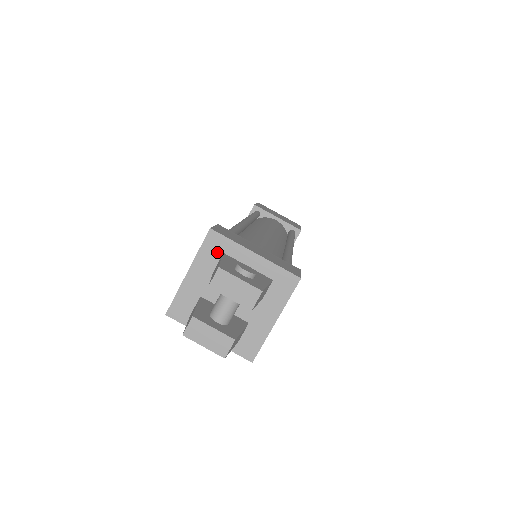
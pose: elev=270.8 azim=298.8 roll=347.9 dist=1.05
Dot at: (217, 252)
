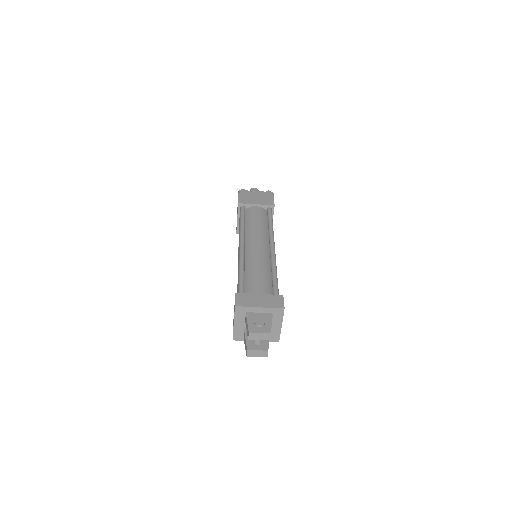
Dot at: (243, 313)
